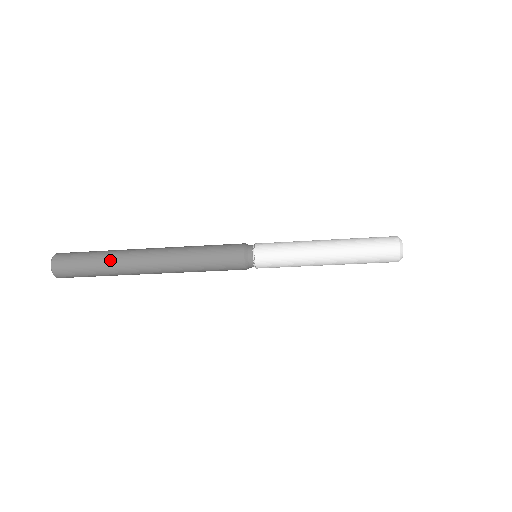
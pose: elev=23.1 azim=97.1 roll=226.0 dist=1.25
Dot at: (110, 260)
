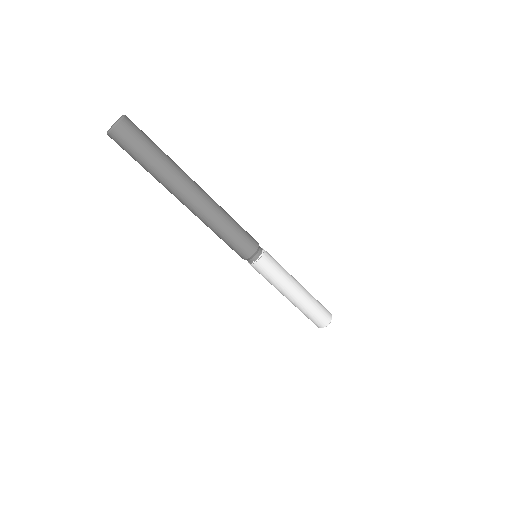
Dot at: (166, 170)
